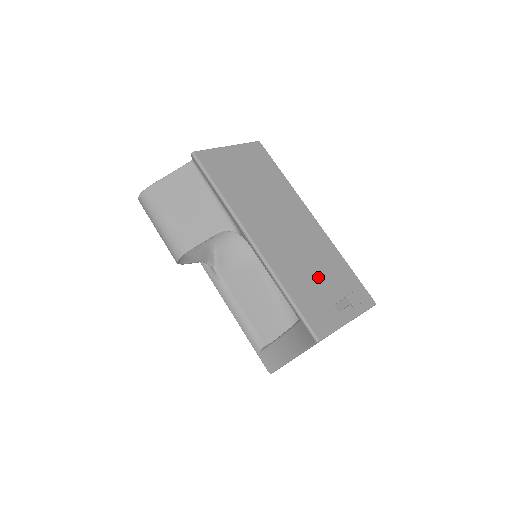
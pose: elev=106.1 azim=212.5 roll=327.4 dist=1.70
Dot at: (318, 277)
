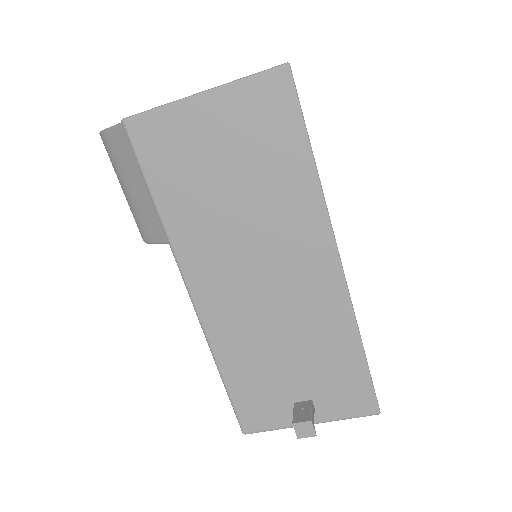
Dot at: (287, 363)
